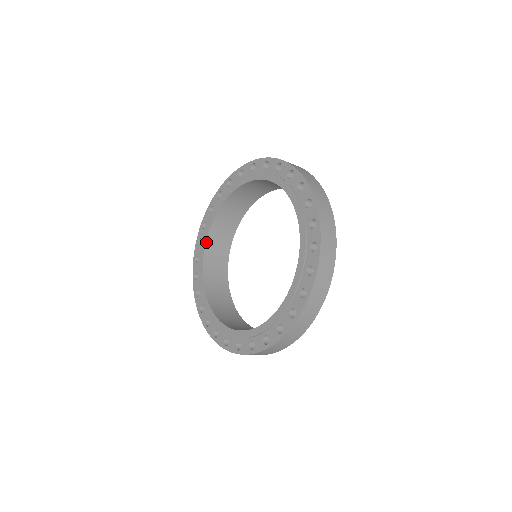
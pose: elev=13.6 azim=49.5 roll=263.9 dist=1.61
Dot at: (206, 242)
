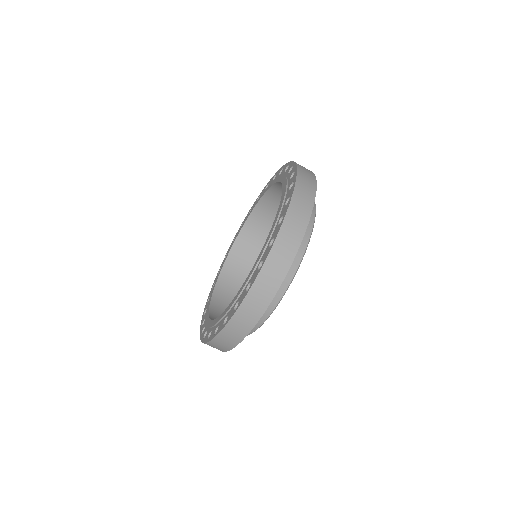
Dot at: (223, 266)
